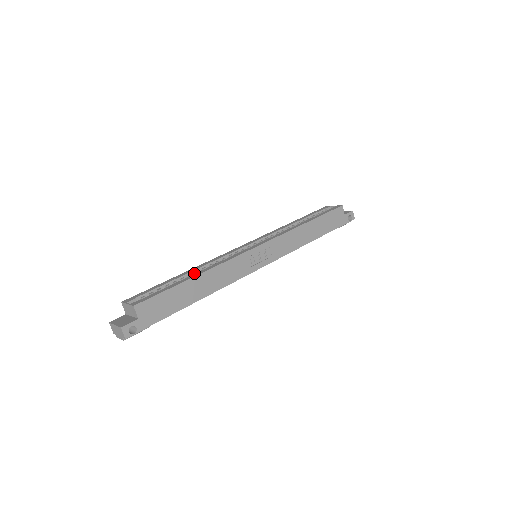
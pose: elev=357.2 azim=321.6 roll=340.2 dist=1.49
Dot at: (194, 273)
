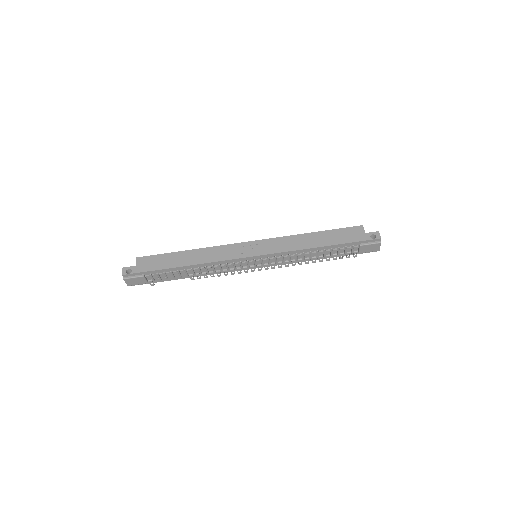
Dot at: occluded
